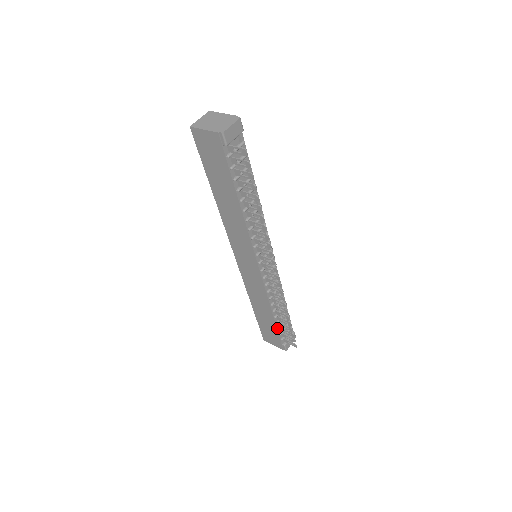
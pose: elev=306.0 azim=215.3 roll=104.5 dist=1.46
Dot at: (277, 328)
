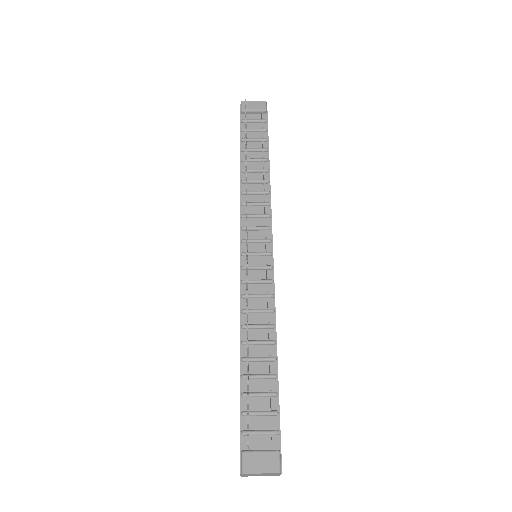
Dot at: (241, 393)
